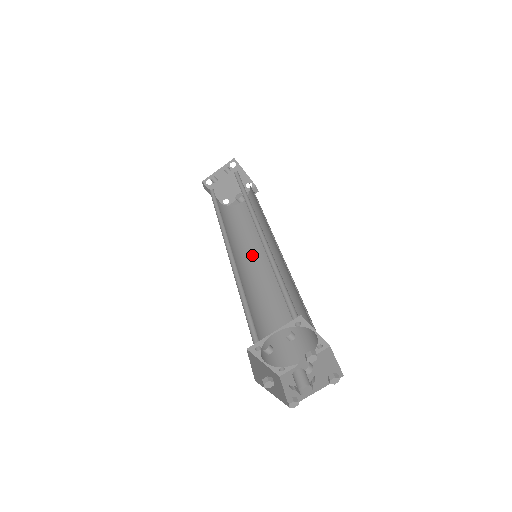
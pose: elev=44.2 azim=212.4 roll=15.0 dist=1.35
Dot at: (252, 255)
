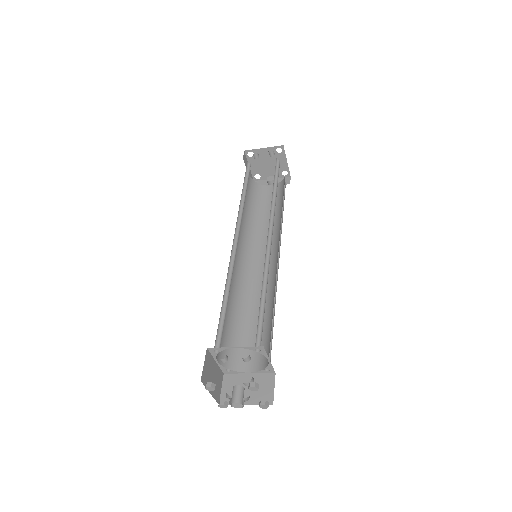
Dot at: (254, 247)
